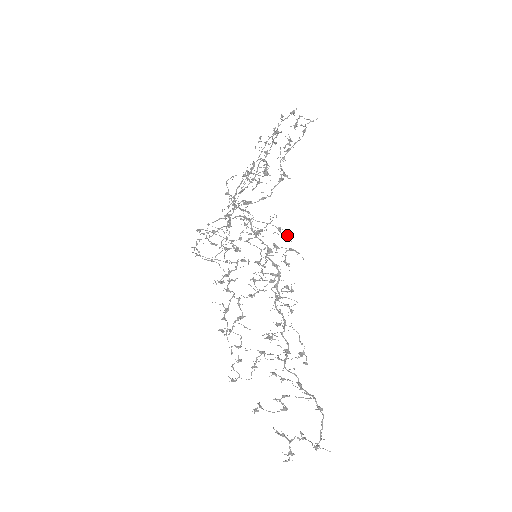
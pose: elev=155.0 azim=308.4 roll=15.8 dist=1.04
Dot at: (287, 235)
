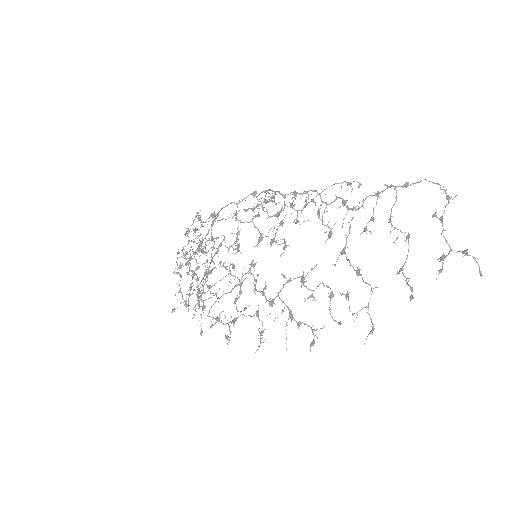
Dot at: (254, 207)
